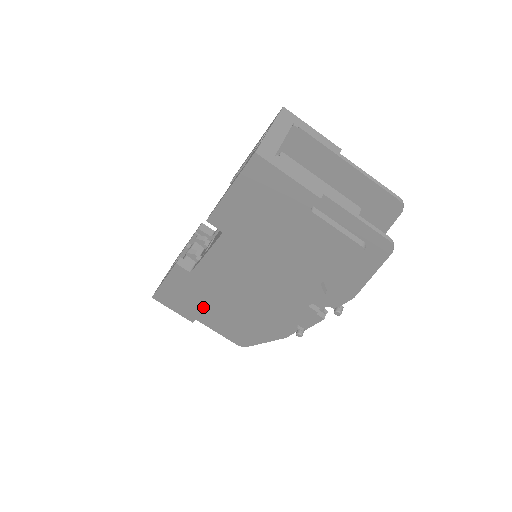
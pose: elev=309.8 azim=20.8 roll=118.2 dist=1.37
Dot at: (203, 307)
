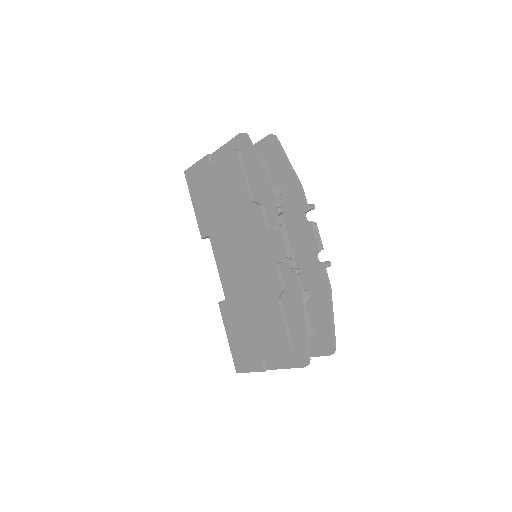
Dot at: (252, 334)
